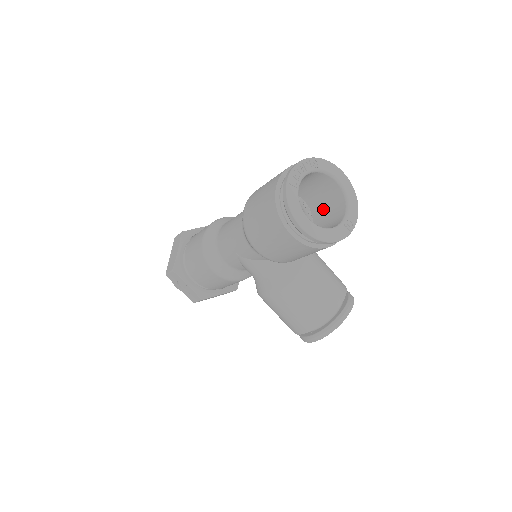
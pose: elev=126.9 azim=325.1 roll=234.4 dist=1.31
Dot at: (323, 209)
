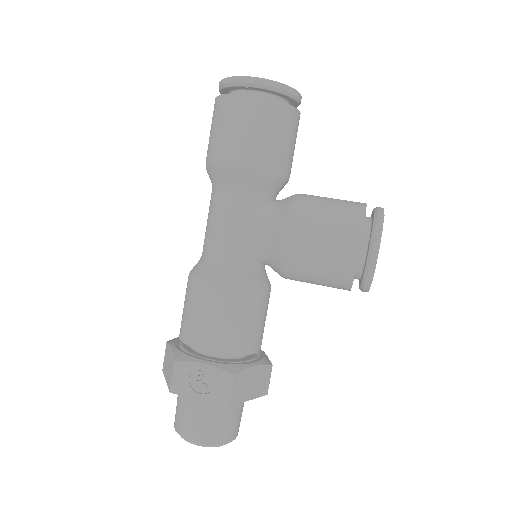
Dot at: occluded
